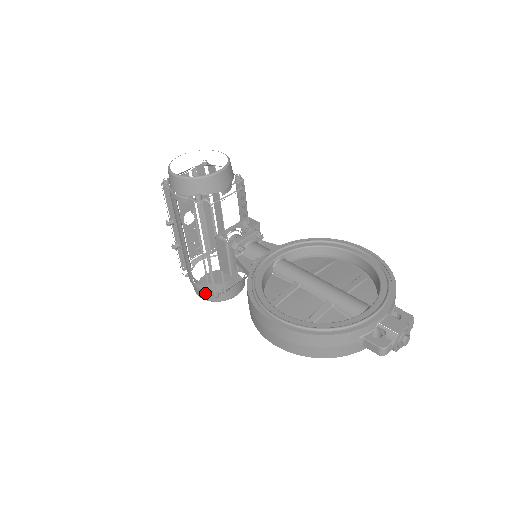
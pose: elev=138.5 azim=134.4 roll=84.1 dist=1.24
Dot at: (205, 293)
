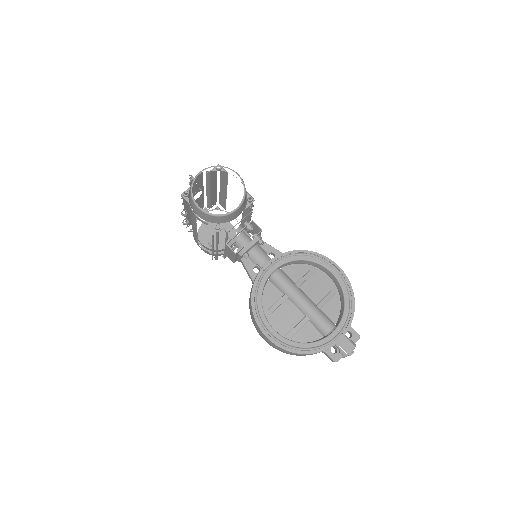
Dot at: (207, 252)
